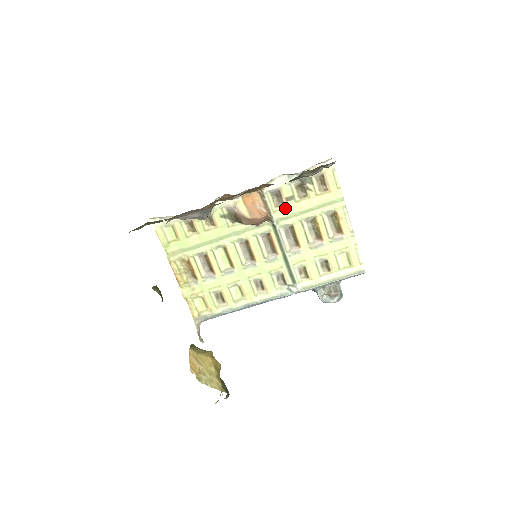
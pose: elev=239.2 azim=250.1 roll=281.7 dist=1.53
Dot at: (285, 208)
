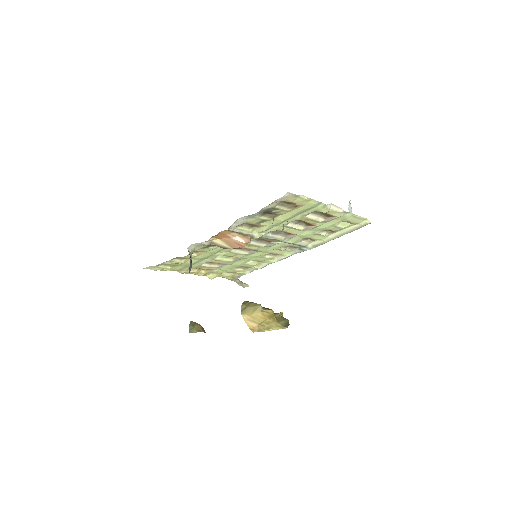
Dot at: (261, 226)
